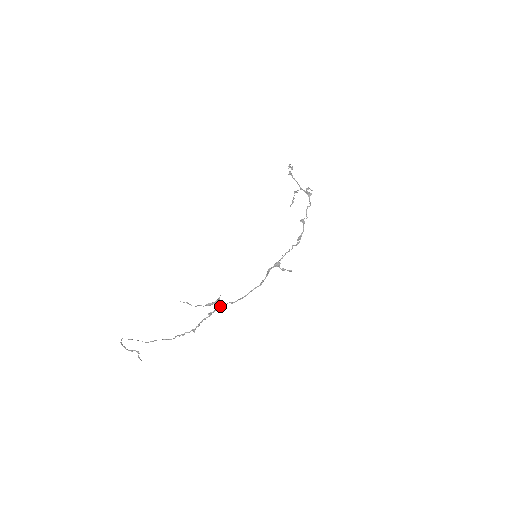
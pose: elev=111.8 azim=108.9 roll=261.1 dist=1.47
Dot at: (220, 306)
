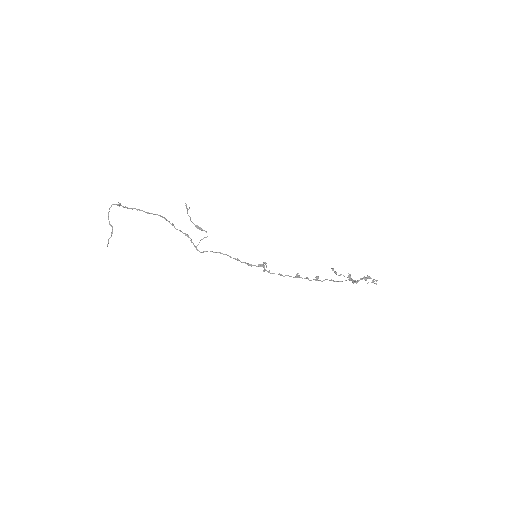
Dot at: occluded
